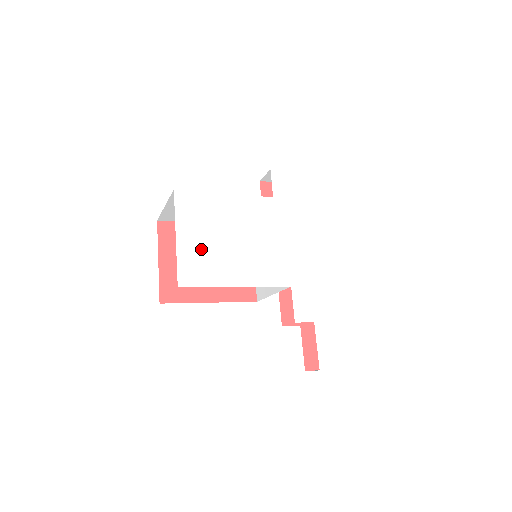
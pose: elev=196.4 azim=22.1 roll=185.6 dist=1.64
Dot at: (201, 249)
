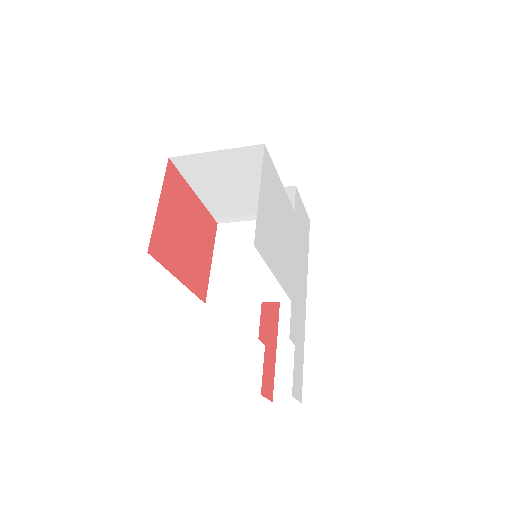
Dot at: (267, 219)
